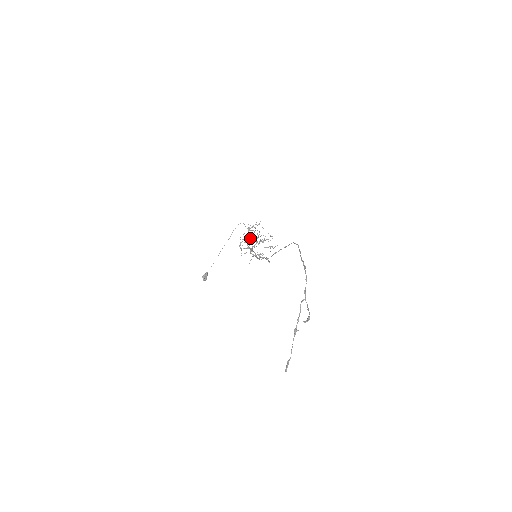
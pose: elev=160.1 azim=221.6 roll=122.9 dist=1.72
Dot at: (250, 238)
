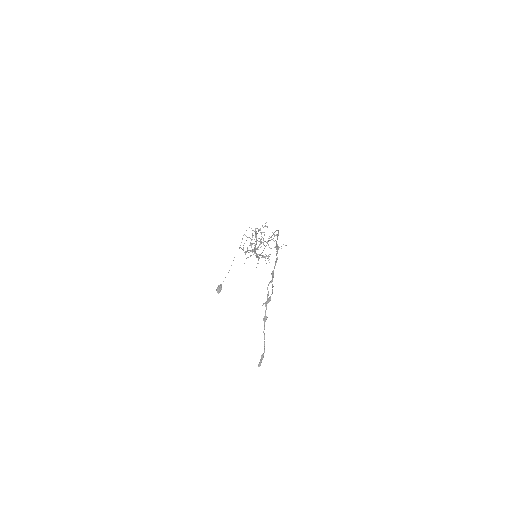
Dot at: occluded
